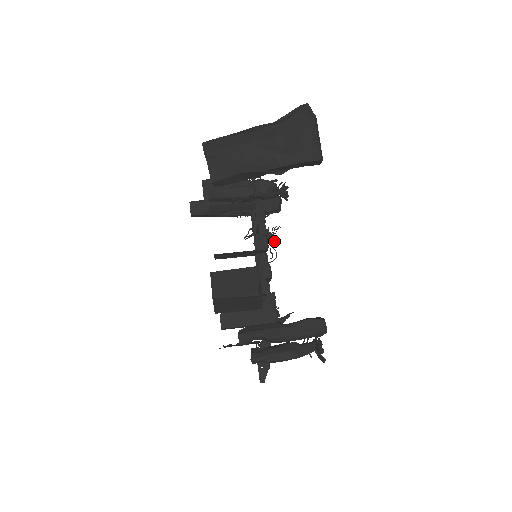
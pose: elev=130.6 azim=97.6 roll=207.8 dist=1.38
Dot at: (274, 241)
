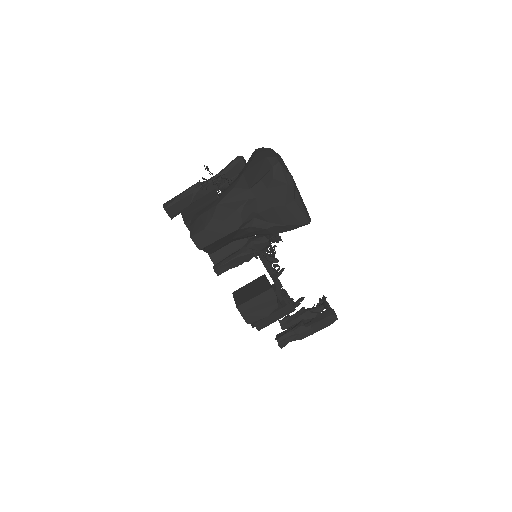
Dot at: (276, 262)
